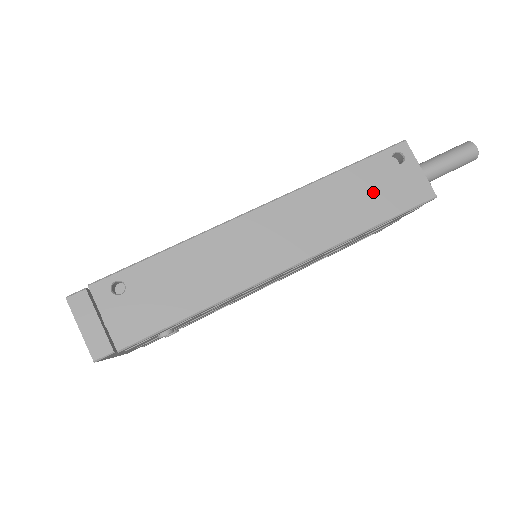
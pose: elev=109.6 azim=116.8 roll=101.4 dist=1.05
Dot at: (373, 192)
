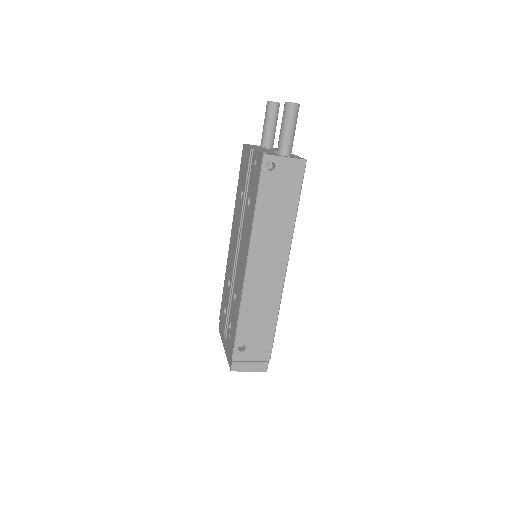
Dot at: (280, 196)
